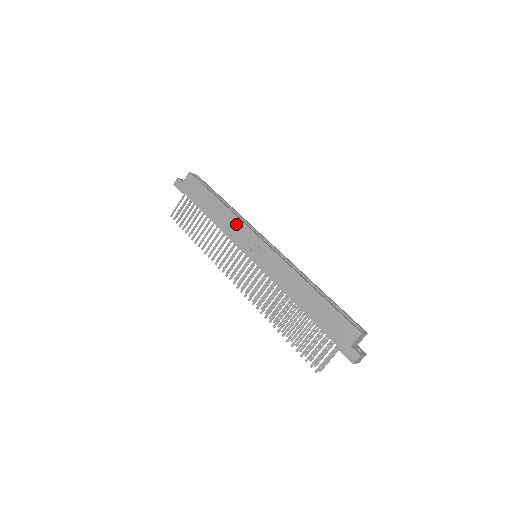
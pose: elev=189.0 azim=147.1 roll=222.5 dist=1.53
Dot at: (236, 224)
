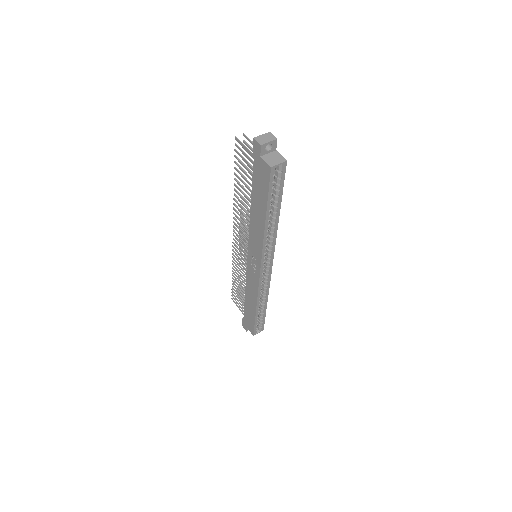
Dot at: (258, 243)
